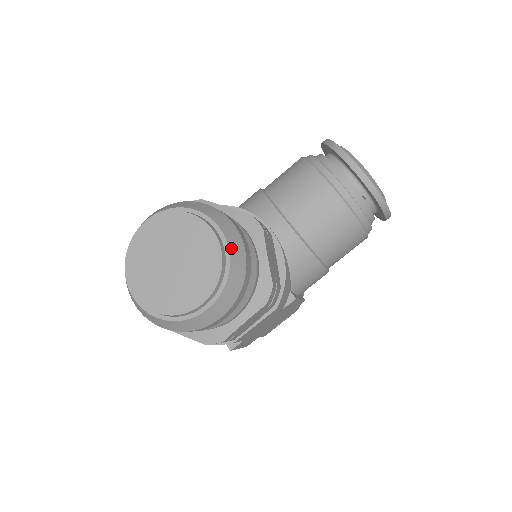
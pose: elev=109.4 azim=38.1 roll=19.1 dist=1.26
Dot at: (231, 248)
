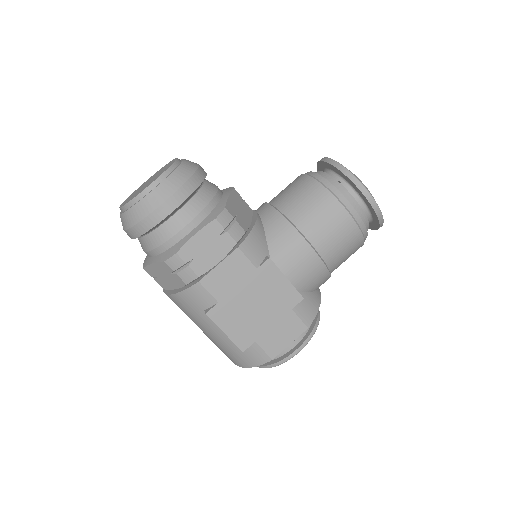
Dot at: (185, 163)
